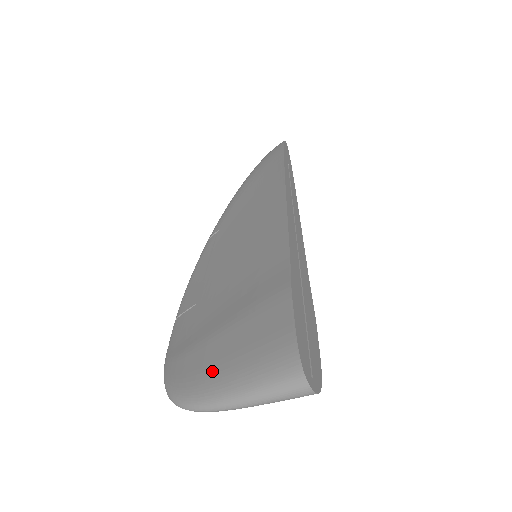
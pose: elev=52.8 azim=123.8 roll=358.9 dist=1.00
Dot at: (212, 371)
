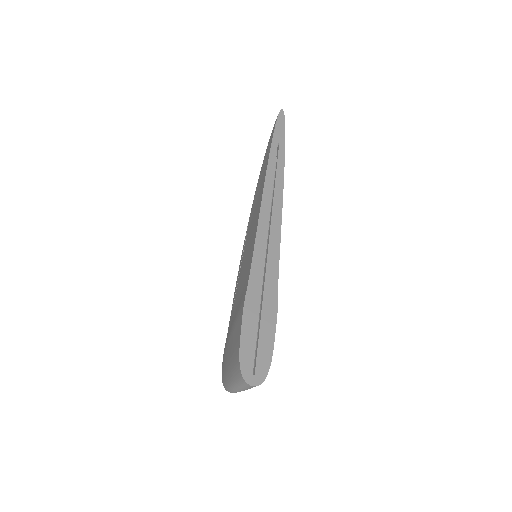
Dot at: (226, 367)
